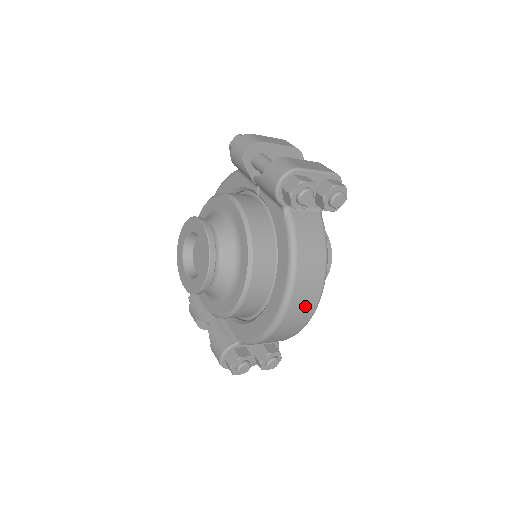
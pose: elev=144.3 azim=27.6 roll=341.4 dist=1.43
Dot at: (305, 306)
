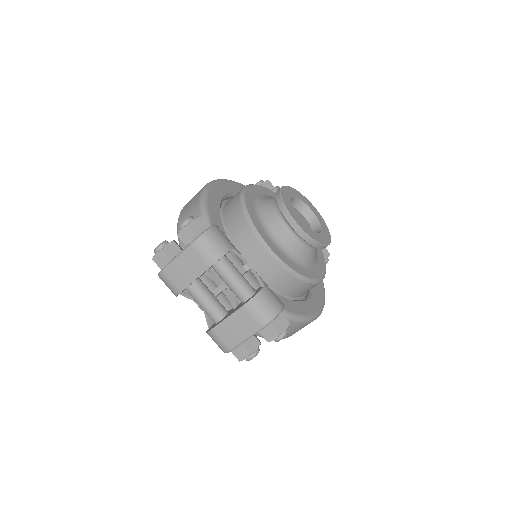
Dot at: occluded
